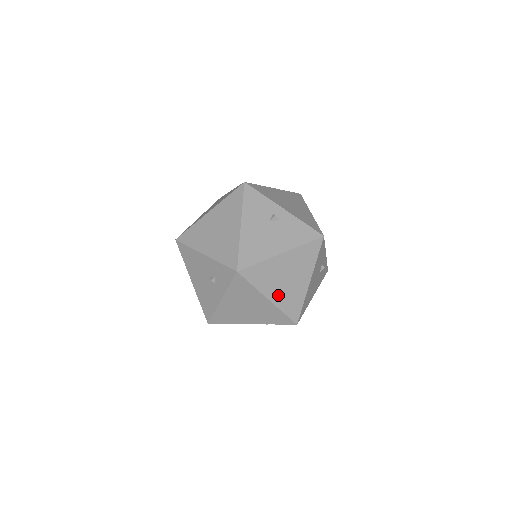
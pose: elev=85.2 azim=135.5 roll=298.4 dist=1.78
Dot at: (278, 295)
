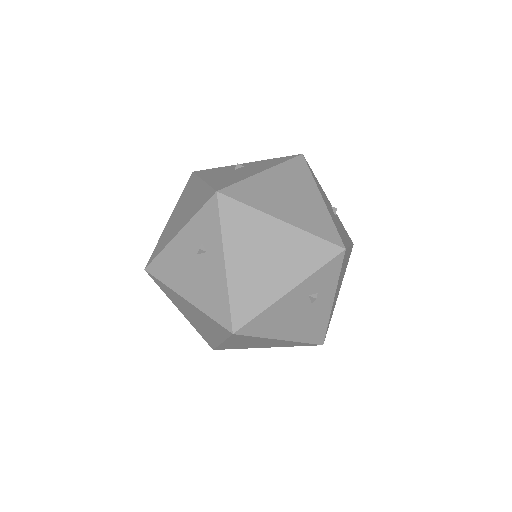
Dot at: (291, 215)
